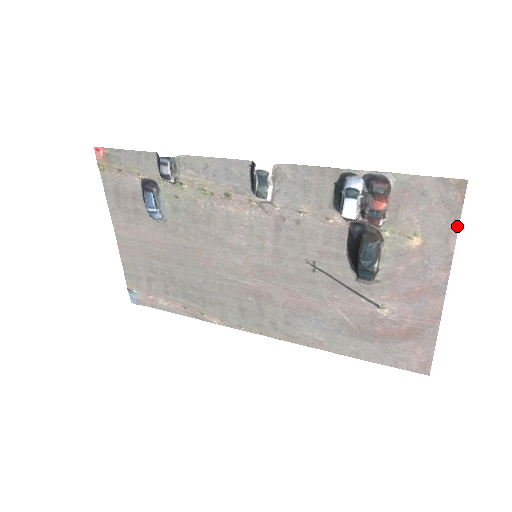
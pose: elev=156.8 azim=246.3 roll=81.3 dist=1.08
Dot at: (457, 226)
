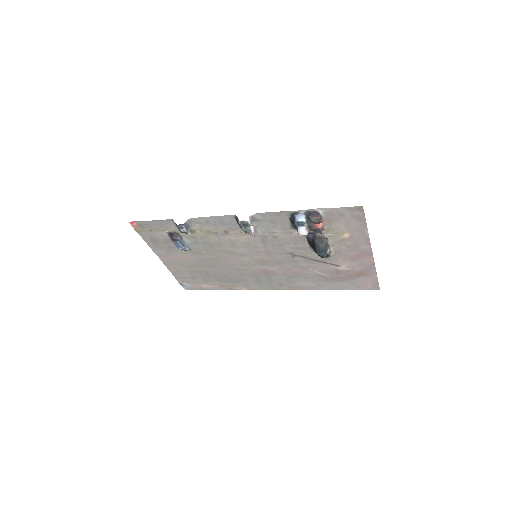
Dot at: (366, 225)
